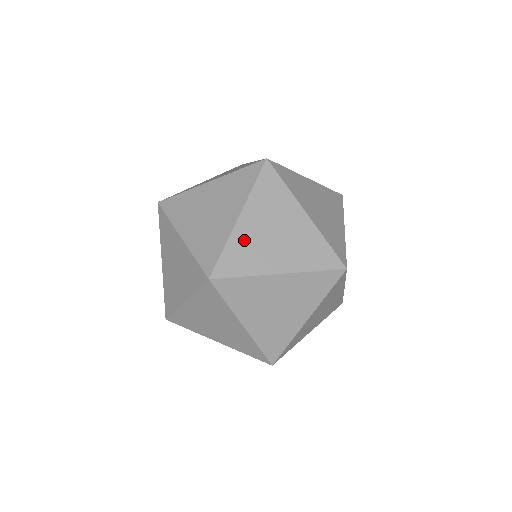
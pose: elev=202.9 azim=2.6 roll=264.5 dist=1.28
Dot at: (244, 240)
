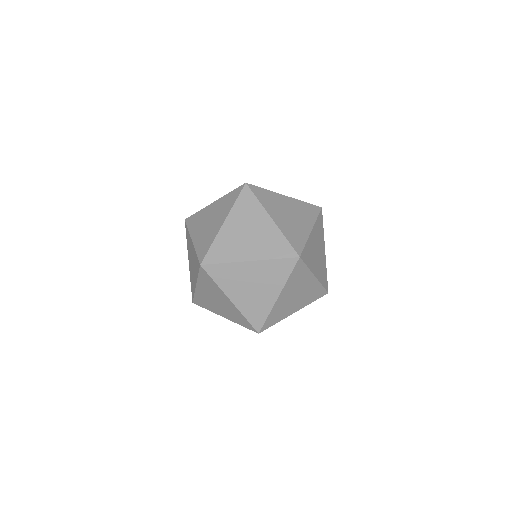
Dot at: (279, 307)
